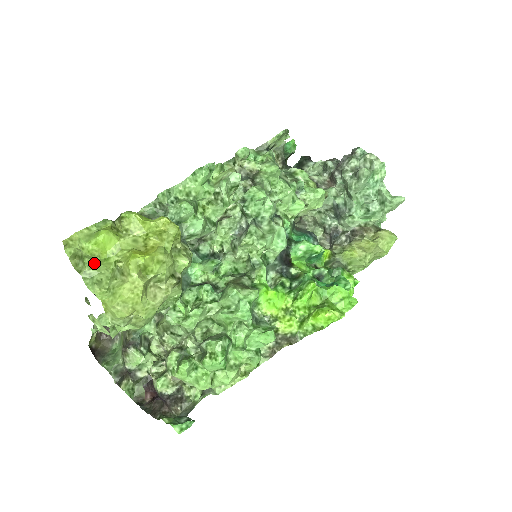
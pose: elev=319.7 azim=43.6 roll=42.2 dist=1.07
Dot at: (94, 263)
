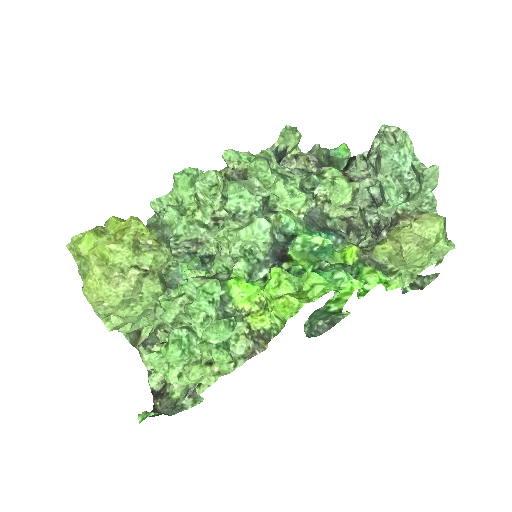
Dot at: (84, 261)
